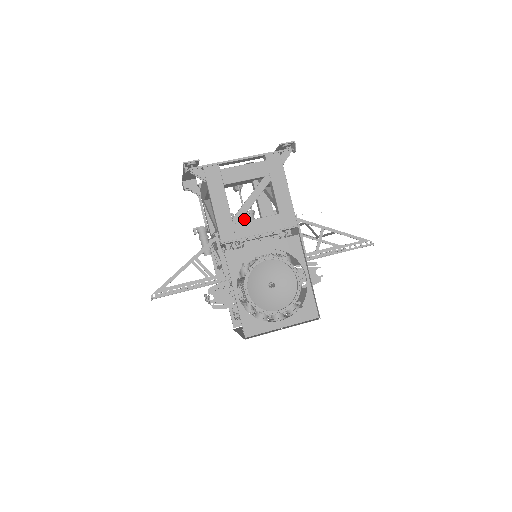
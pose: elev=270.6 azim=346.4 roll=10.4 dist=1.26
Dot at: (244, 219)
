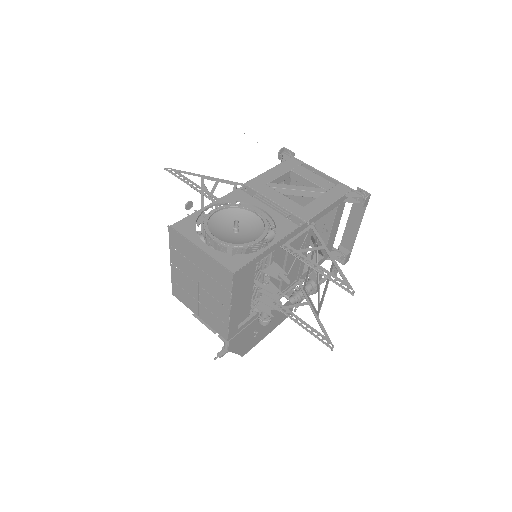
Dot at: occluded
